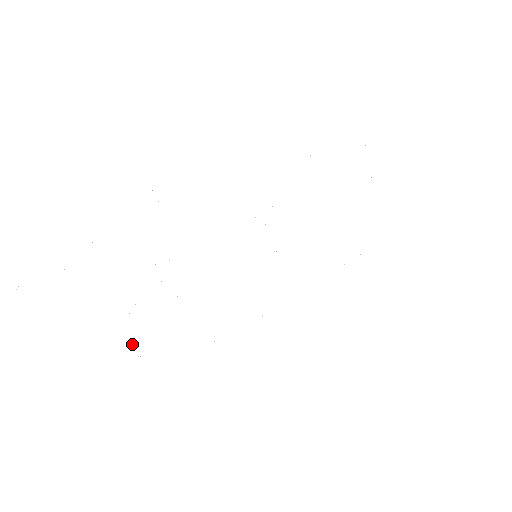
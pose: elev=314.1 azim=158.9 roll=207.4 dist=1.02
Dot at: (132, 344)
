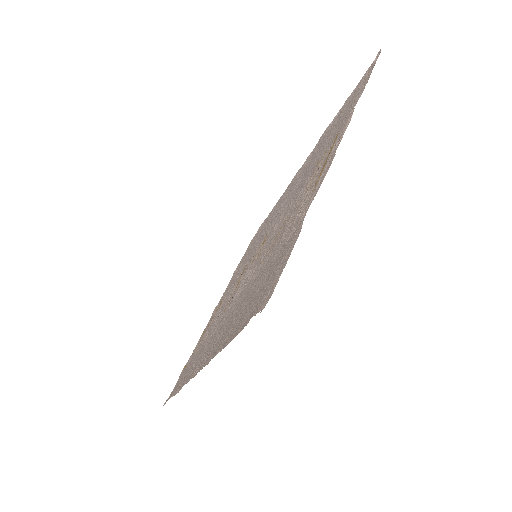
Dot at: occluded
